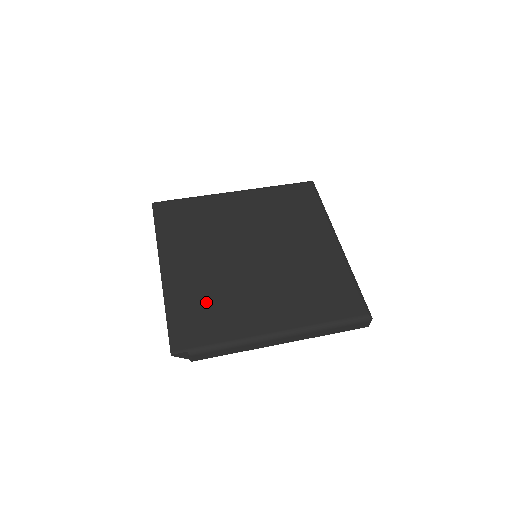
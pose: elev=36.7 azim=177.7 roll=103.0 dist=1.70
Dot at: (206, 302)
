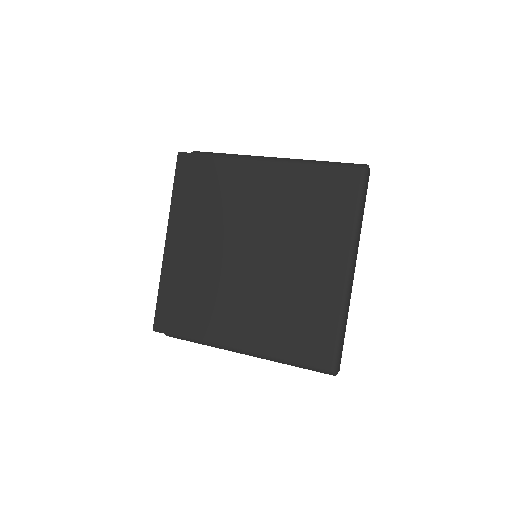
Dot at: (192, 293)
